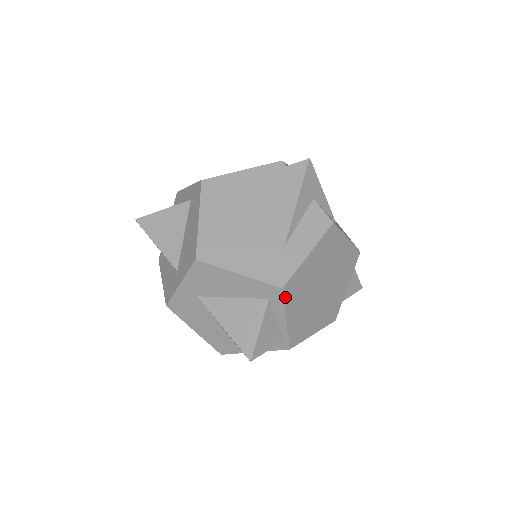
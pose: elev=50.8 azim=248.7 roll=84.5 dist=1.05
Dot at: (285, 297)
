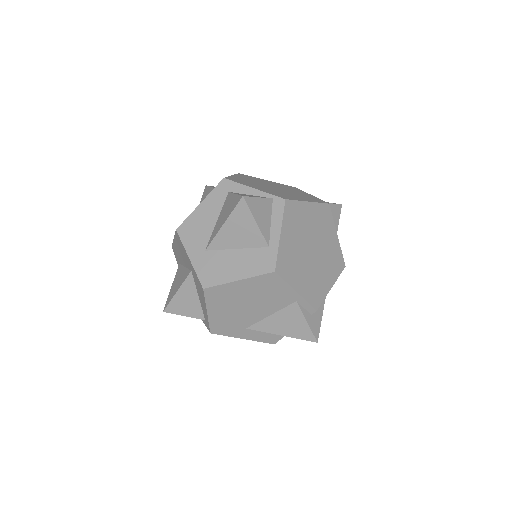
Dot at: (233, 181)
